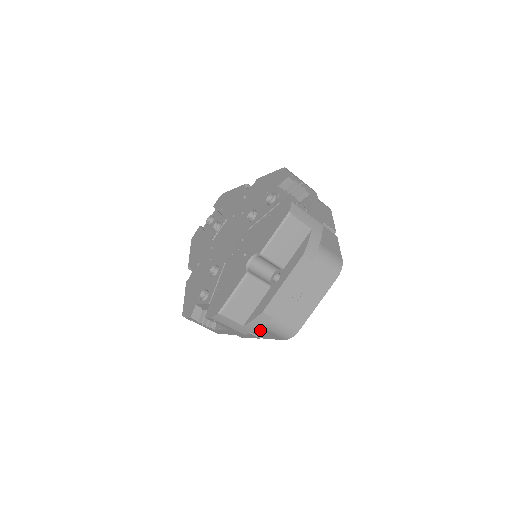
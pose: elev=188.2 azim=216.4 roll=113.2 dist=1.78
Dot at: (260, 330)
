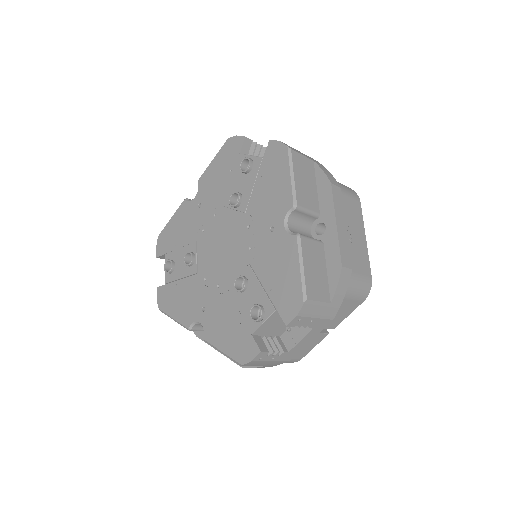
Dot at: occluded
